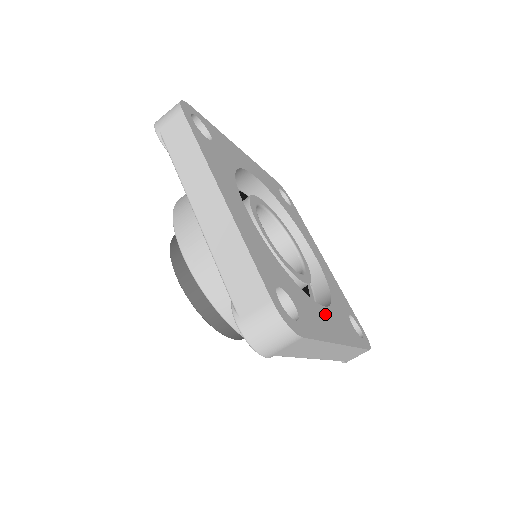
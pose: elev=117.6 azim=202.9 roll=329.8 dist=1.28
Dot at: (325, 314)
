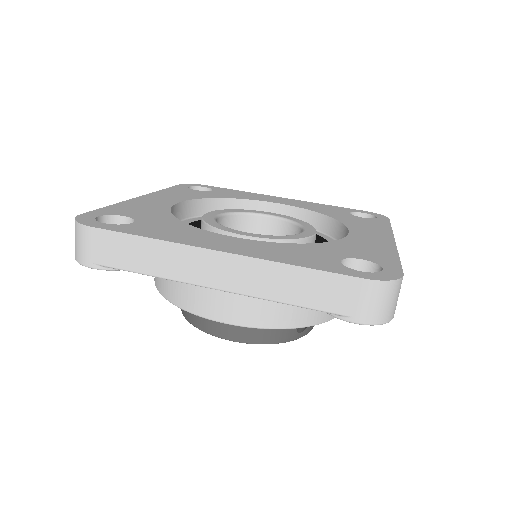
Dot at: (225, 239)
